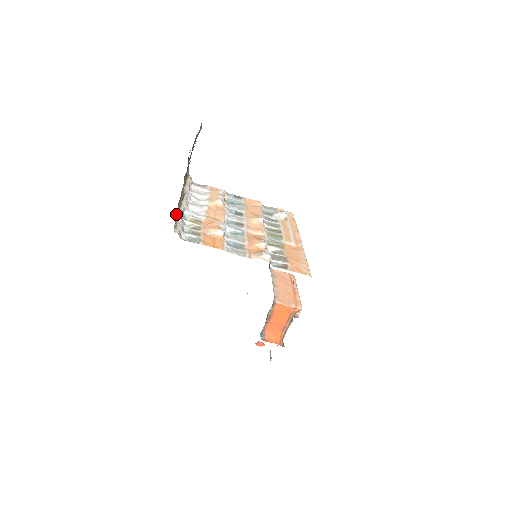
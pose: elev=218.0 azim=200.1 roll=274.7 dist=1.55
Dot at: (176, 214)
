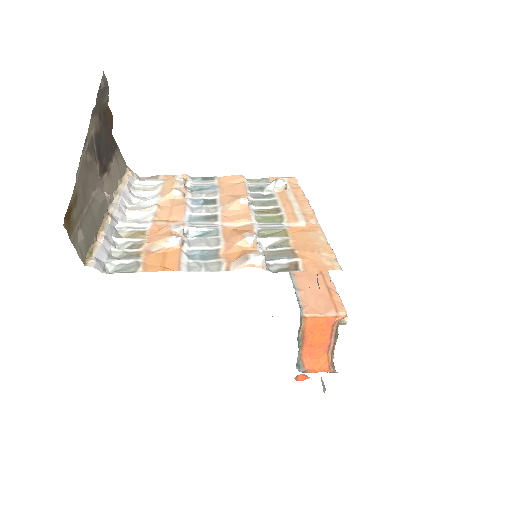
Dot at: (74, 235)
